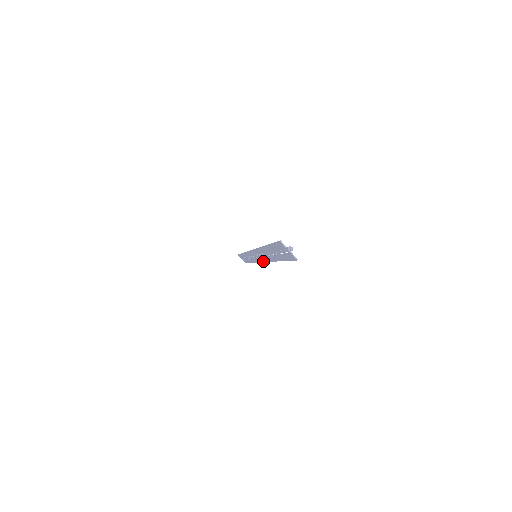
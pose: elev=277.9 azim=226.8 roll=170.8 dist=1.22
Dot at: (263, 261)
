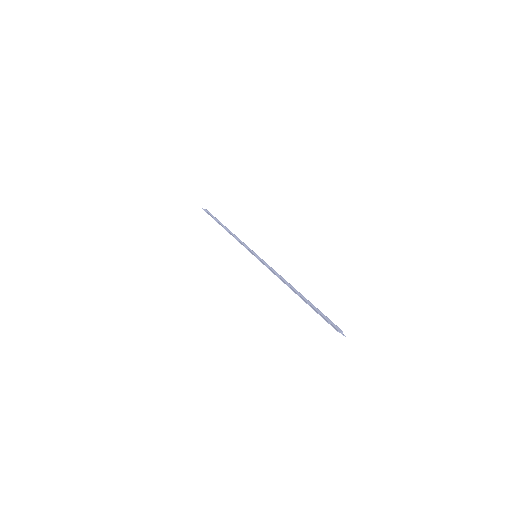
Dot at: occluded
